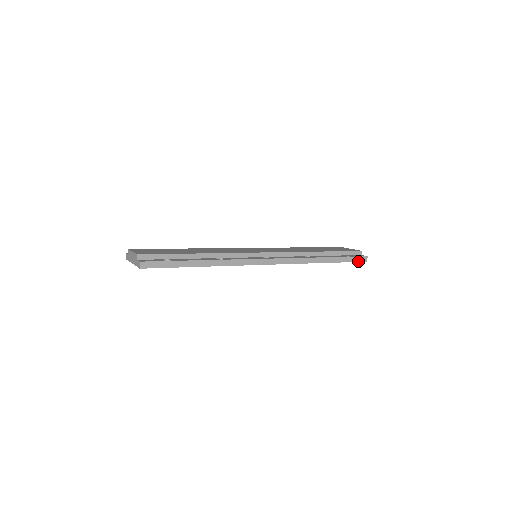
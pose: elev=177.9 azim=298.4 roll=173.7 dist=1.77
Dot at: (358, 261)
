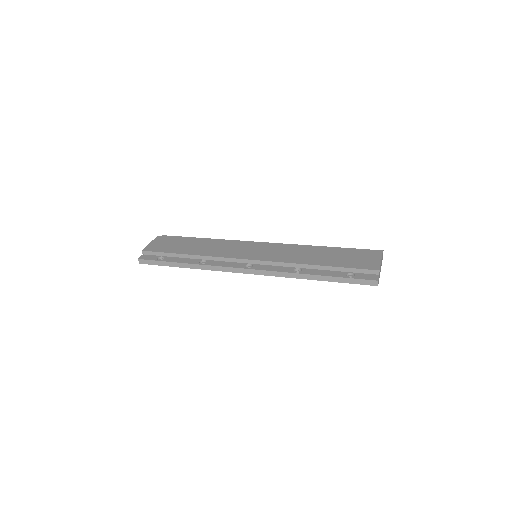
Dot at: (364, 284)
